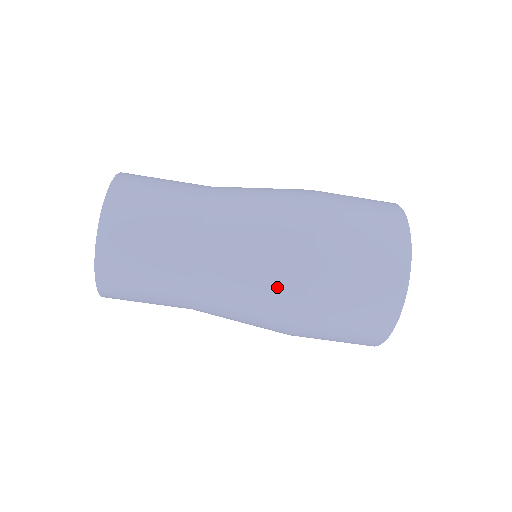
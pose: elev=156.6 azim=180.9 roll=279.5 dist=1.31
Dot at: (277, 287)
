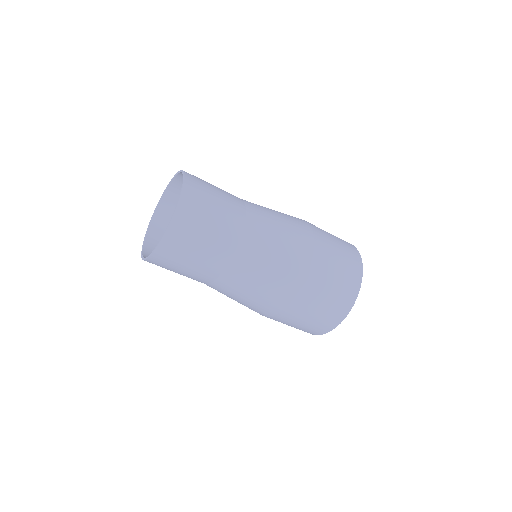
Dot at: (266, 302)
